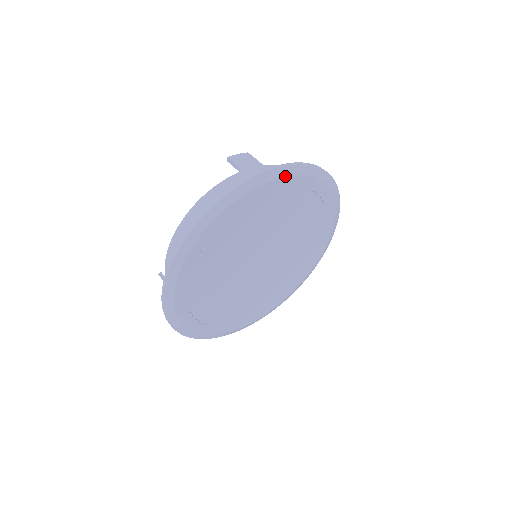
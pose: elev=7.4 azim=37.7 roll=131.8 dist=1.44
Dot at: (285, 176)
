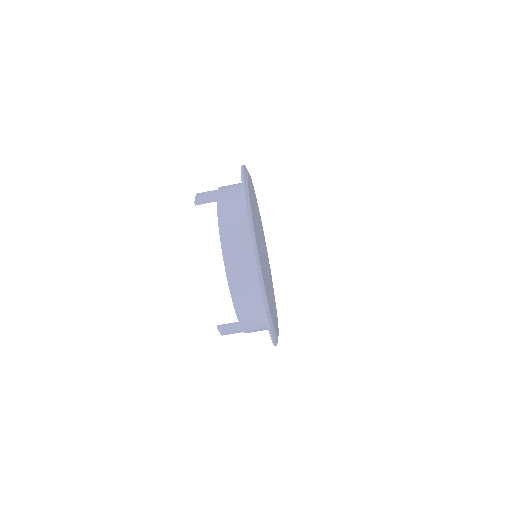
Dot at: (247, 176)
